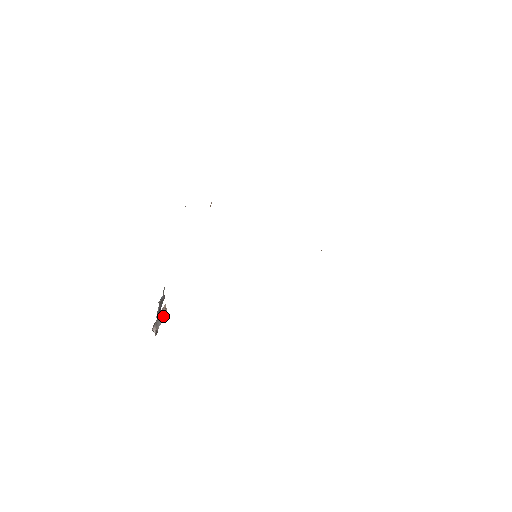
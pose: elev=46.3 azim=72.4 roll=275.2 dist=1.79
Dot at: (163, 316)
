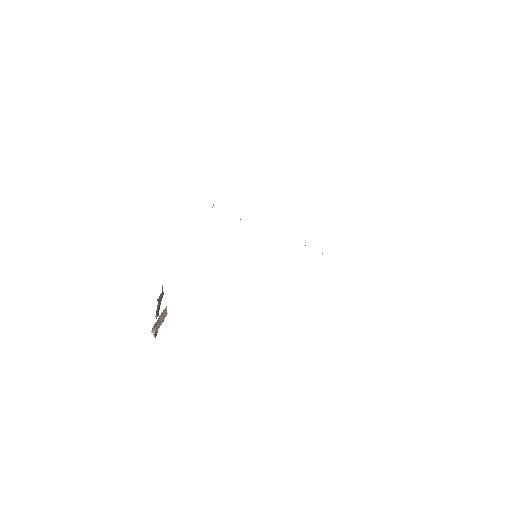
Dot at: (163, 318)
